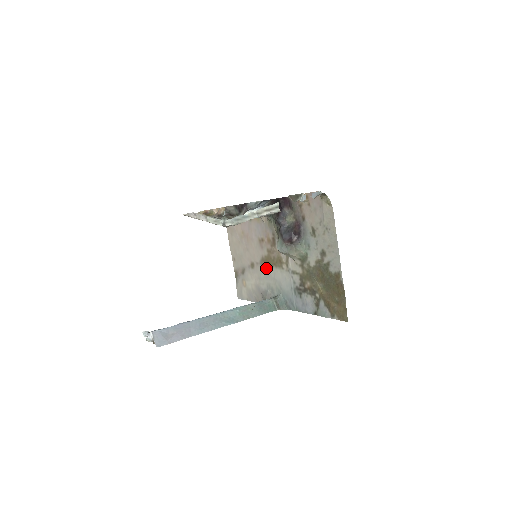
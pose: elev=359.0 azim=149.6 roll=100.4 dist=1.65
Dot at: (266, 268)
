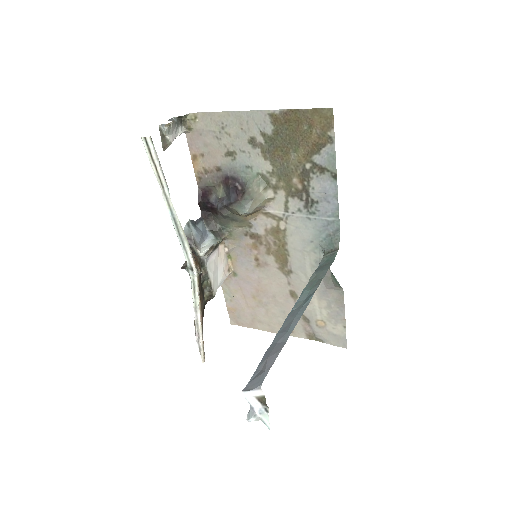
Dot at: (291, 265)
